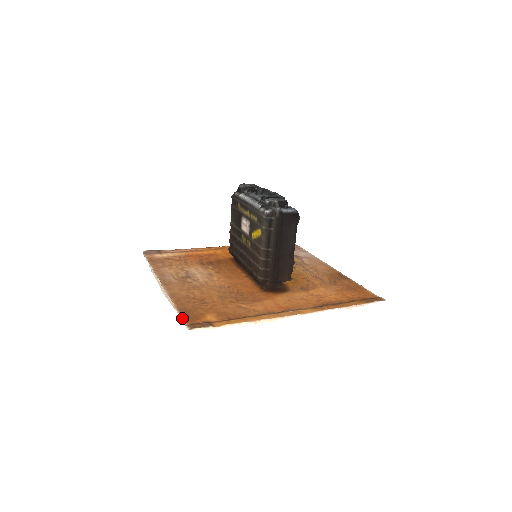
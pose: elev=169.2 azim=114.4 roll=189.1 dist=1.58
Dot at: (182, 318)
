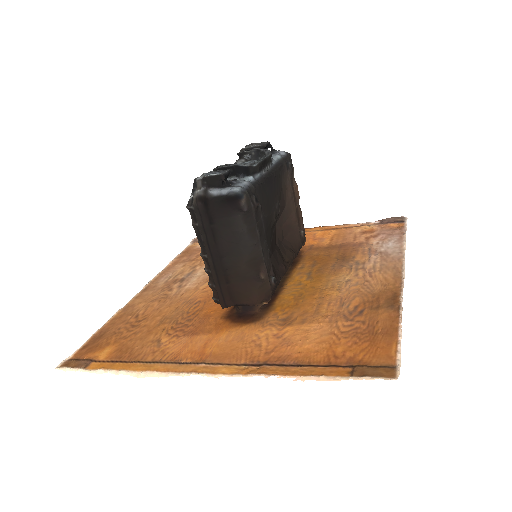
Dot at: (80, 347)
